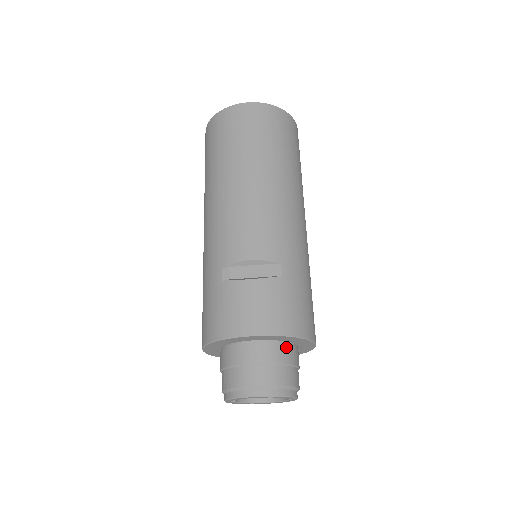
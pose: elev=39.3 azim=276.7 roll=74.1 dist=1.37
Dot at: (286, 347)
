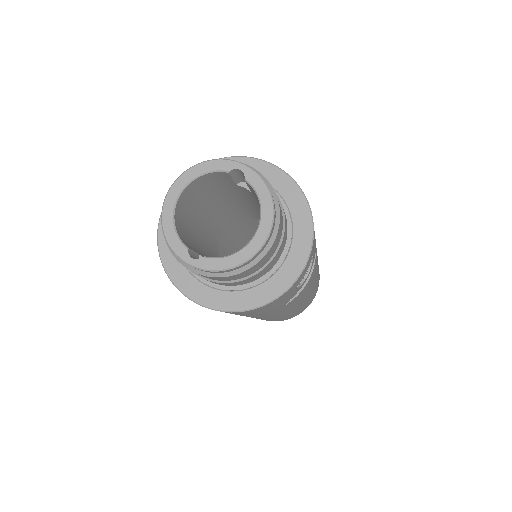
Dot at: occluded
